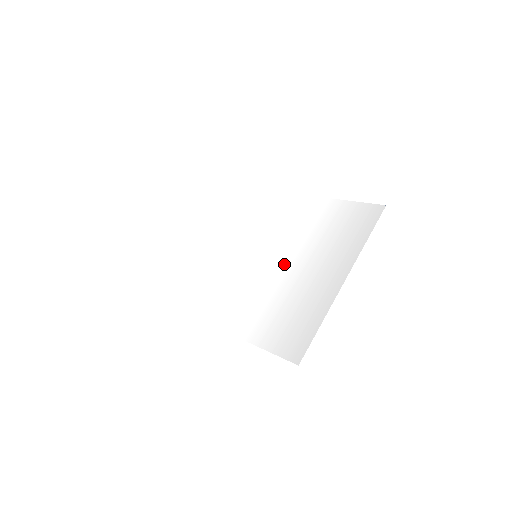
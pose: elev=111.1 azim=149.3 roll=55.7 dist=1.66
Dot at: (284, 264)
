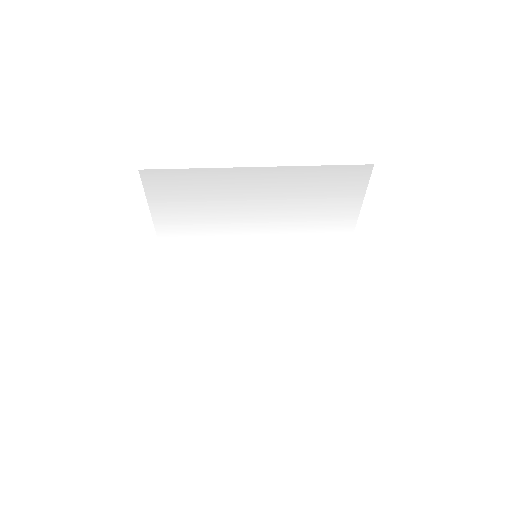
Dot at: (255, 228)
